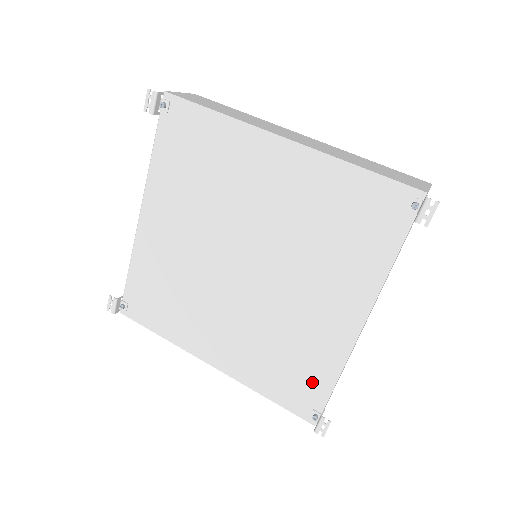
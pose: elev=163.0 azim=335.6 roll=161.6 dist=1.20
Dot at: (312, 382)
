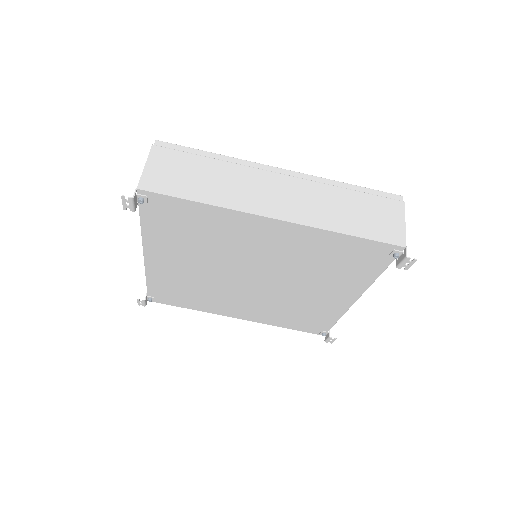
Dot at: (319, 322)
